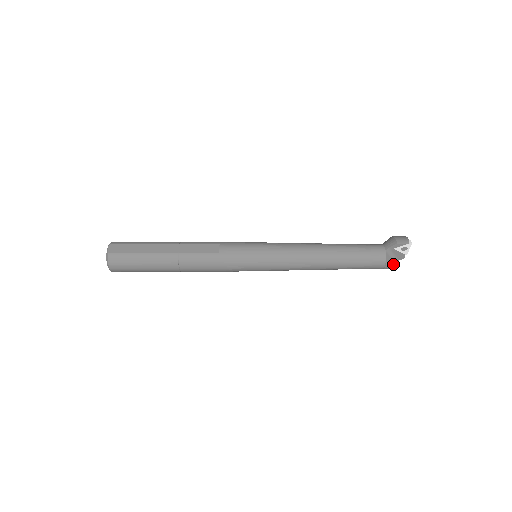
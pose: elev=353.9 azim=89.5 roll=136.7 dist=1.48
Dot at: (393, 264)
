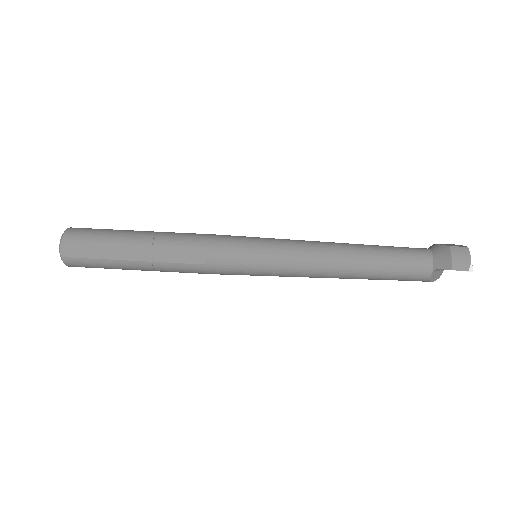
Dot at: (439, 274)
